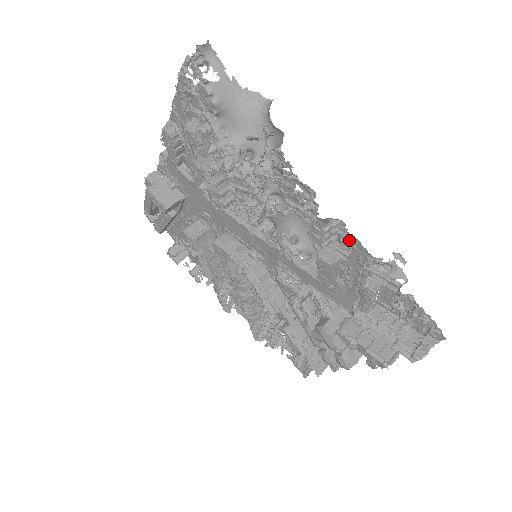
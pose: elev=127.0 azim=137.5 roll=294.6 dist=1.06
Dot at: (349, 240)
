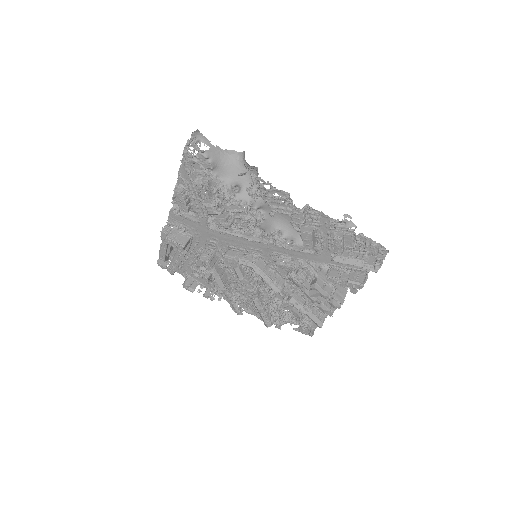
Dot at: (317, 214)
